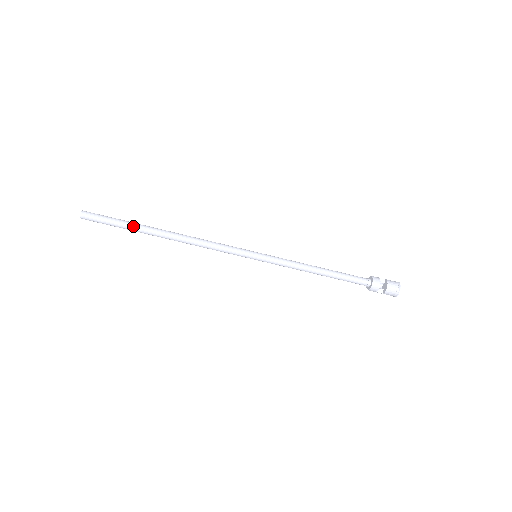
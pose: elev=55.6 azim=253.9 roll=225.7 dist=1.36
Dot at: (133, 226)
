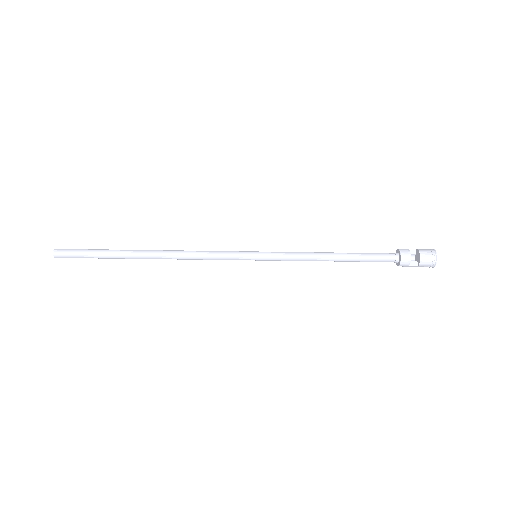
Dot at: (112, 252)
